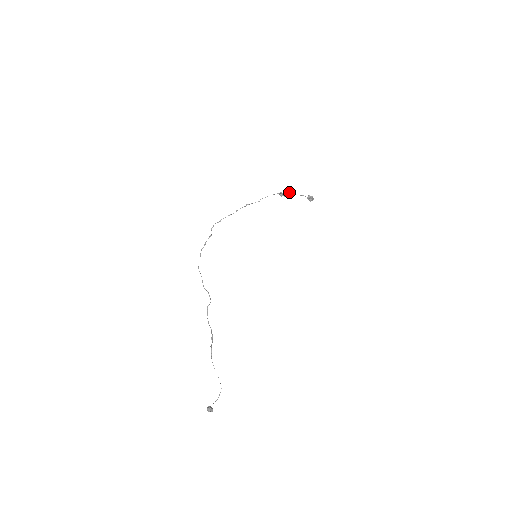
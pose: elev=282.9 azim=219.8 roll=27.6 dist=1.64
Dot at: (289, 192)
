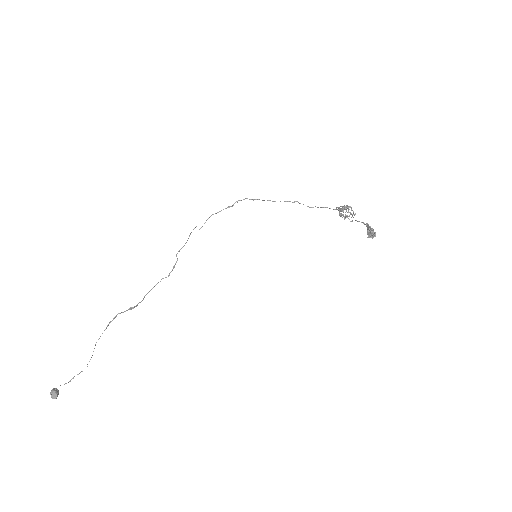
Dot at: (350, 206)
